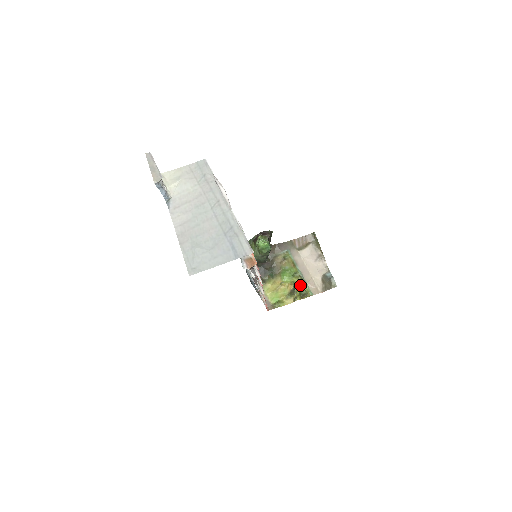
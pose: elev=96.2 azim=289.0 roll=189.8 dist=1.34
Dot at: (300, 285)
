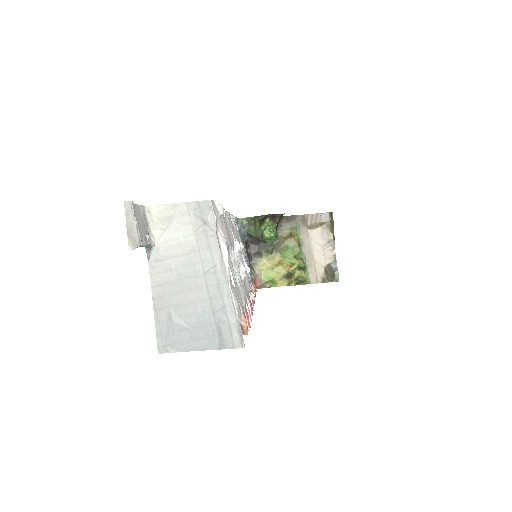
Dot at: (300, 269)
